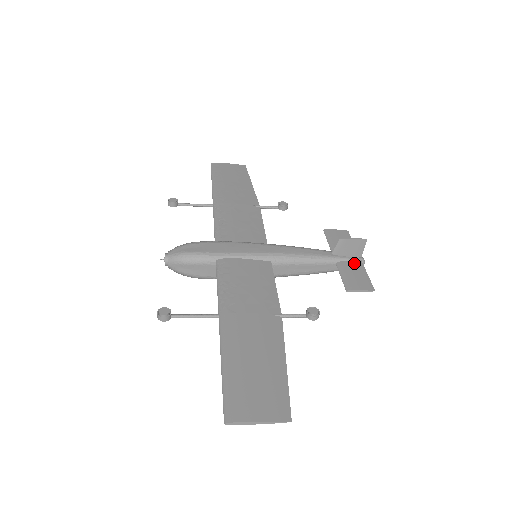
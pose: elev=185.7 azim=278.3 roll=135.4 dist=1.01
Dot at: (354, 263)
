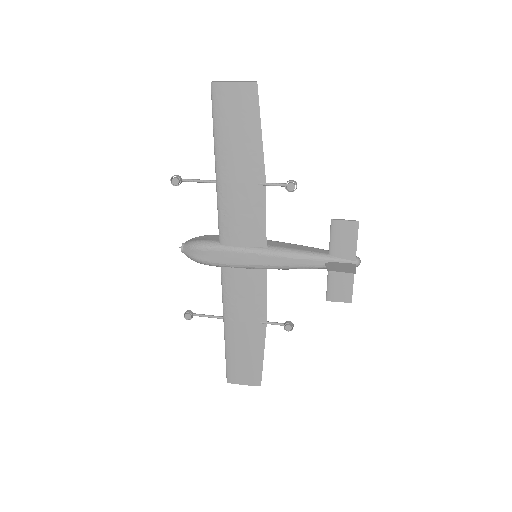
Dot at: occluded
